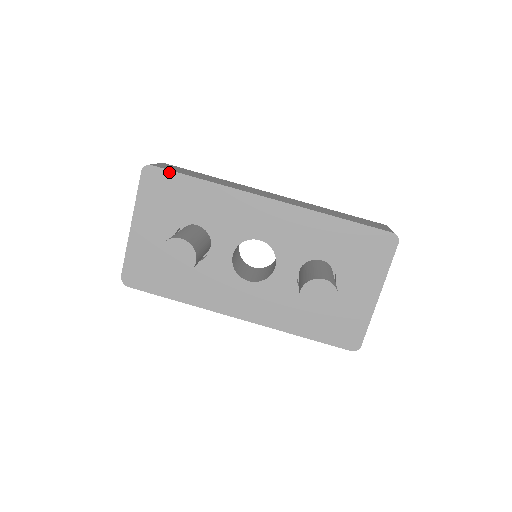
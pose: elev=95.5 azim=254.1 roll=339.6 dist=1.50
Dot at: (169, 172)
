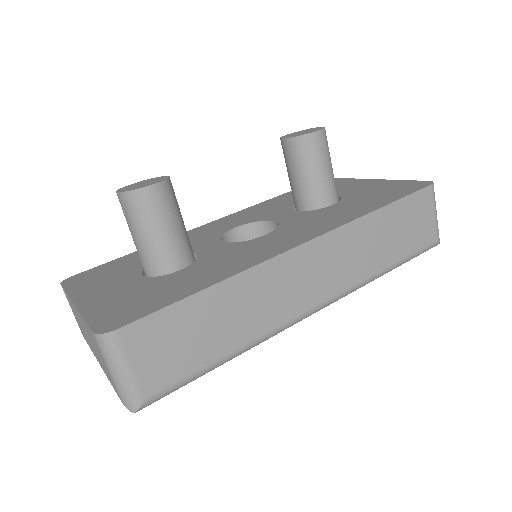
Dot at: (95, 268)
